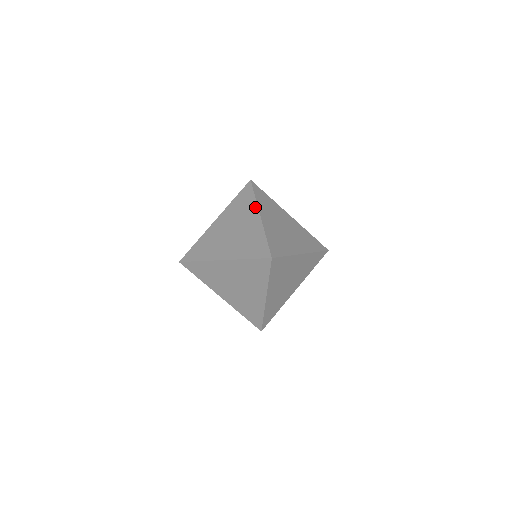
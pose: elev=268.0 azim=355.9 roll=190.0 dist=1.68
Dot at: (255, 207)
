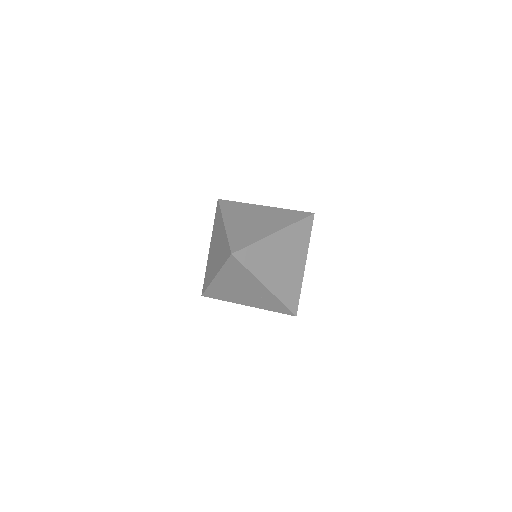
Dot at: (284, 226)
